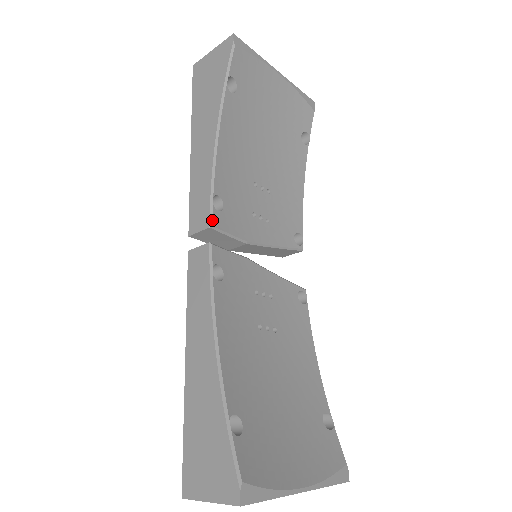
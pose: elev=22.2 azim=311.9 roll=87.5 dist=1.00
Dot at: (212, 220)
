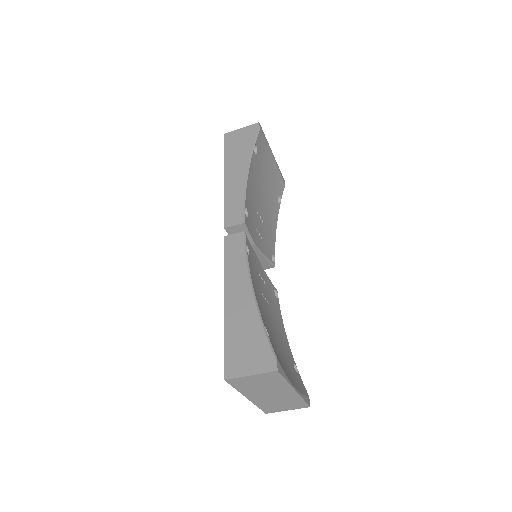
Dot at: (245, 219)
